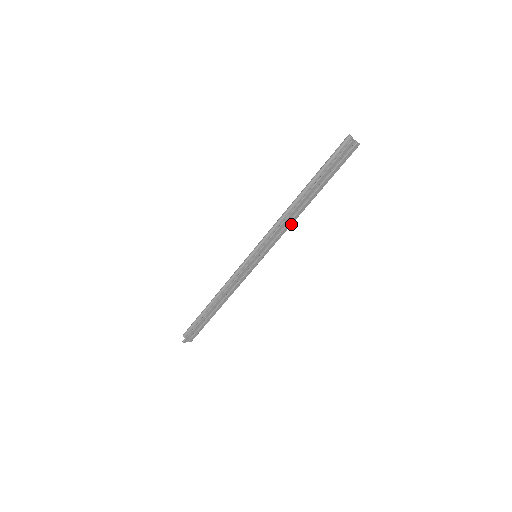
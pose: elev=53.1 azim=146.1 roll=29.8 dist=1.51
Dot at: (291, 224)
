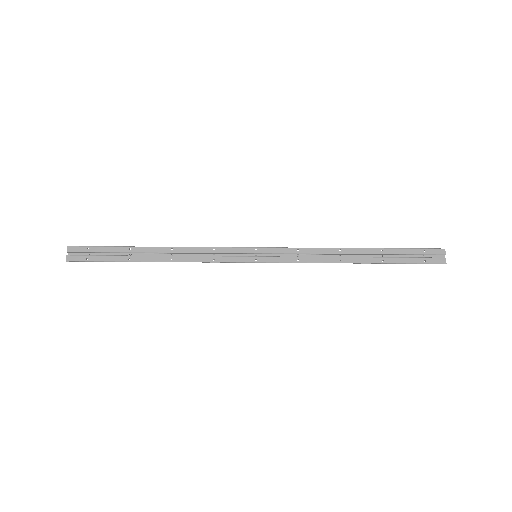
Dot at: (321, 262)
